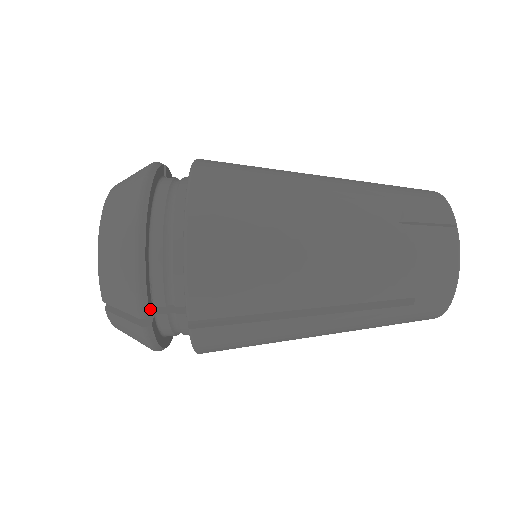
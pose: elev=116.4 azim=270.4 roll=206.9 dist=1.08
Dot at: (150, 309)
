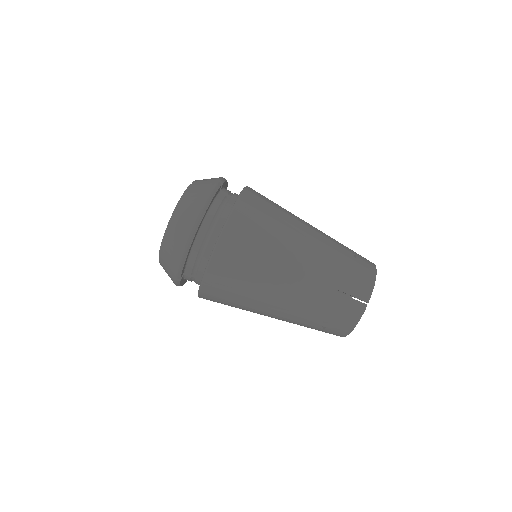
Dot at: occluded
